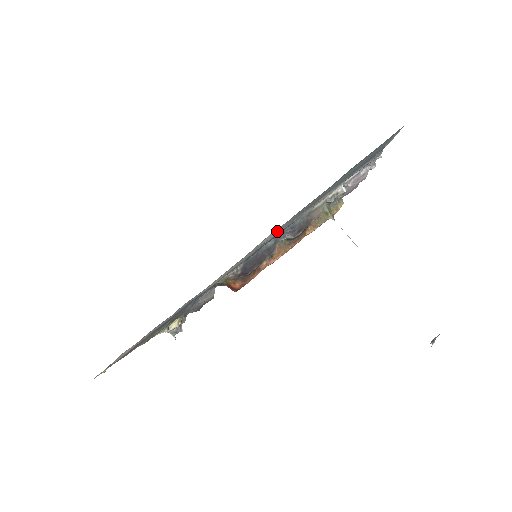
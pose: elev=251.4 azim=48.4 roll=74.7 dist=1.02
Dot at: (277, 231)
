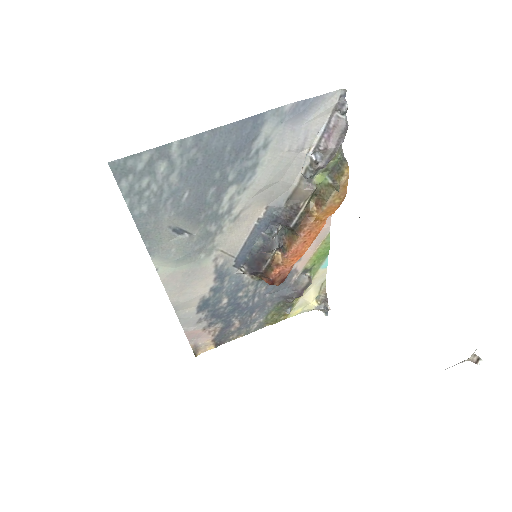
Dot at: (164, 258)
